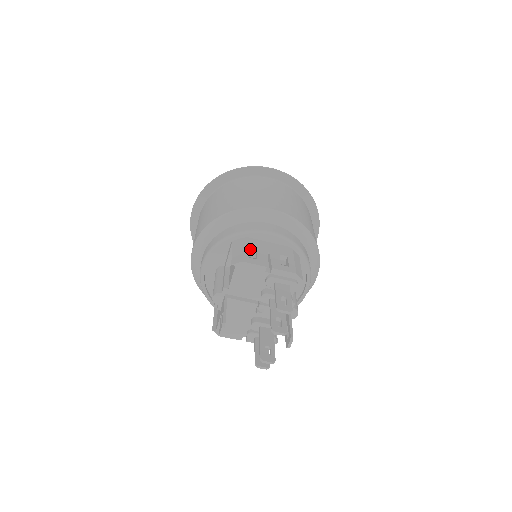
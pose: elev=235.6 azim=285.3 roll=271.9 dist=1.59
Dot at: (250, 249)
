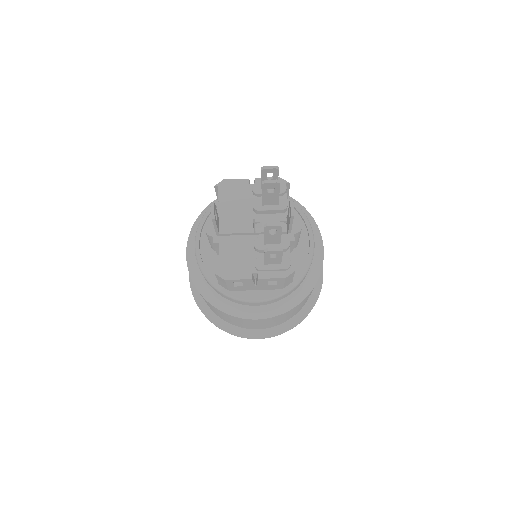
Dot at: occluded
